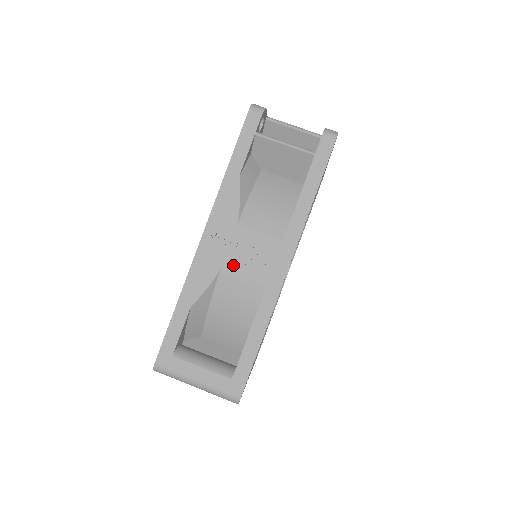
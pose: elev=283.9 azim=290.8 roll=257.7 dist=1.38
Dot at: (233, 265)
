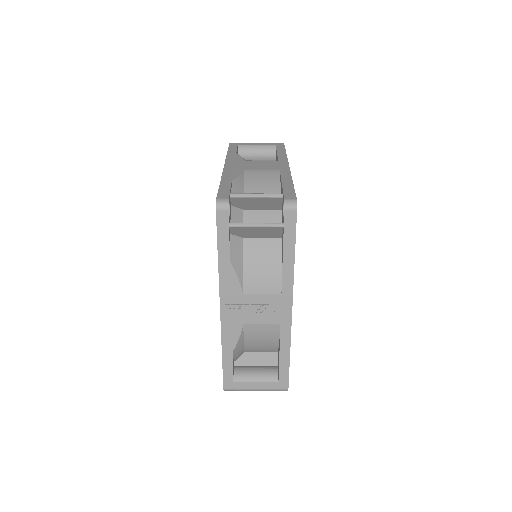
Dot at: (251, 320)
